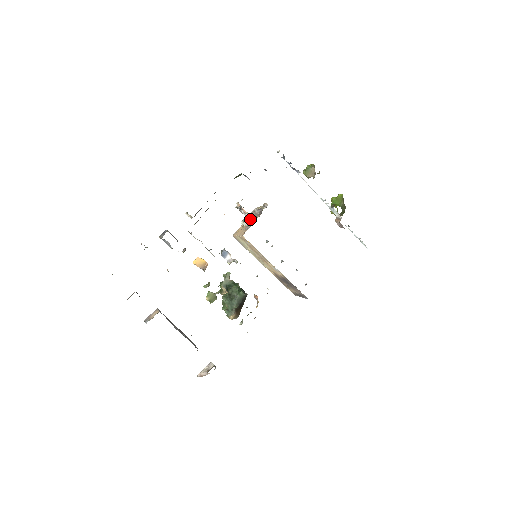
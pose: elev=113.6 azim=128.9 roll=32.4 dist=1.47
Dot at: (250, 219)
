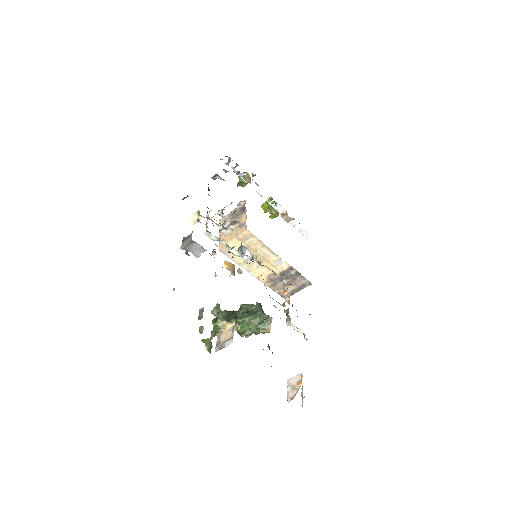
Dot at: (235, 220)
